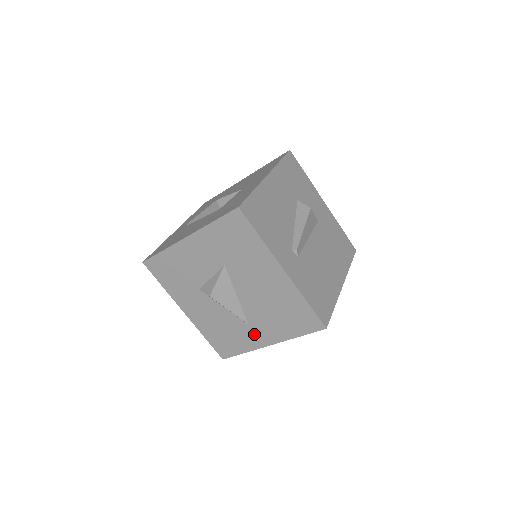
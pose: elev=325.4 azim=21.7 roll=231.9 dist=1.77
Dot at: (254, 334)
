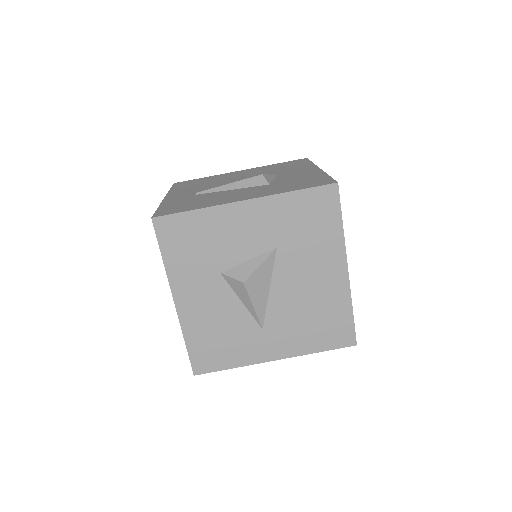
Dot at: (263, 343)
